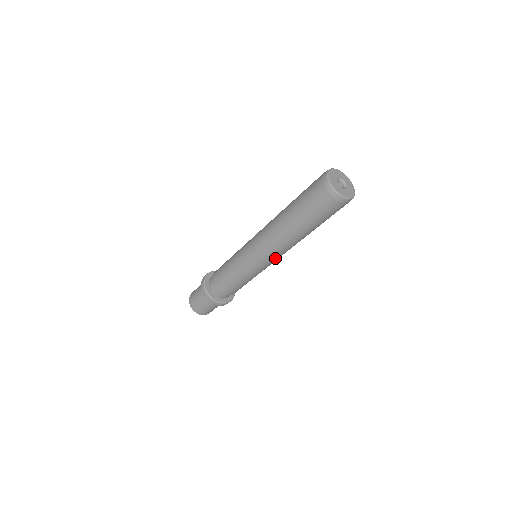
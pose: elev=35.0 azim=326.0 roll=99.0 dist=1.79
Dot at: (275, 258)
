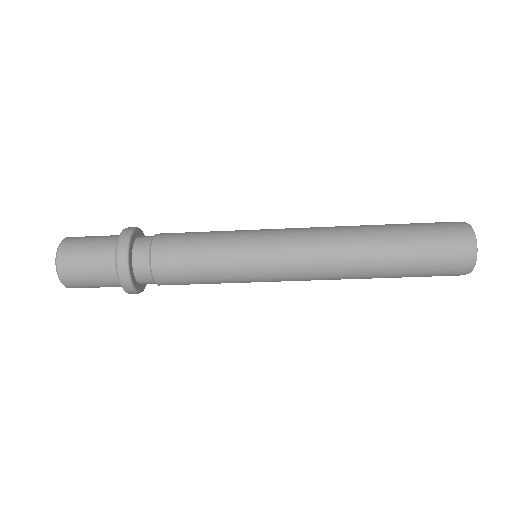
Dot at: occluded
